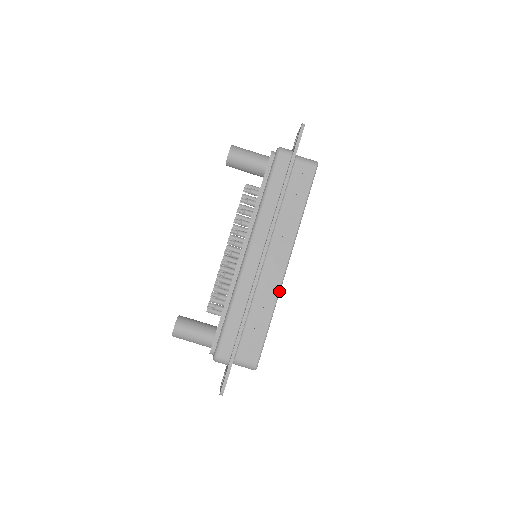
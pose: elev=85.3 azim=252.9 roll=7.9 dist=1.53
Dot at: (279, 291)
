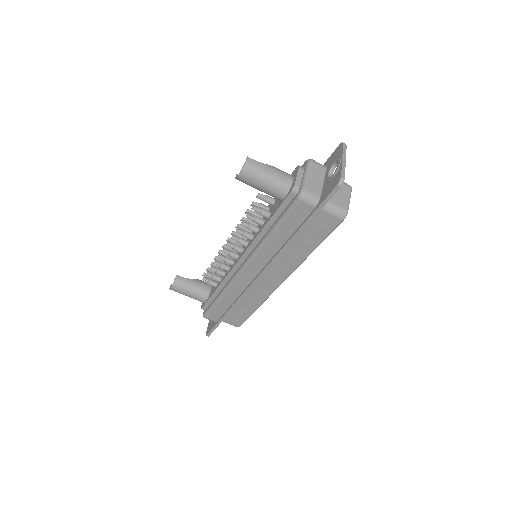
Dot at: occluded
